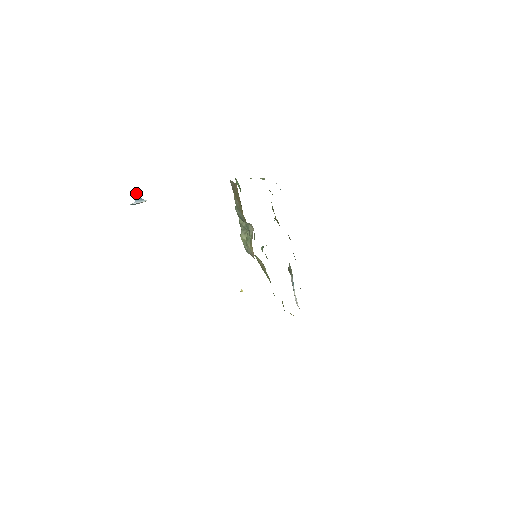
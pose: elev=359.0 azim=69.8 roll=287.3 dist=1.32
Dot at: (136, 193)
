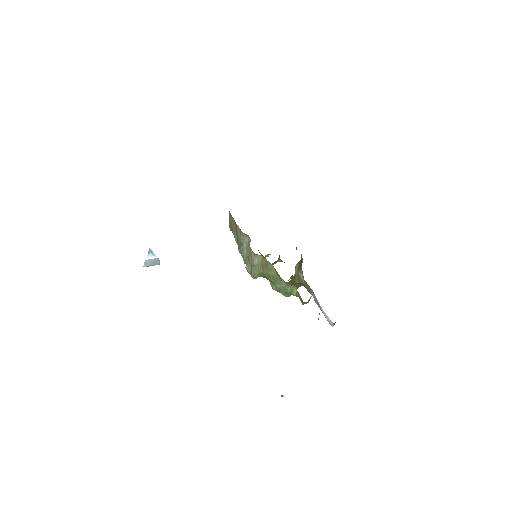
Dot at: (149, 249)
